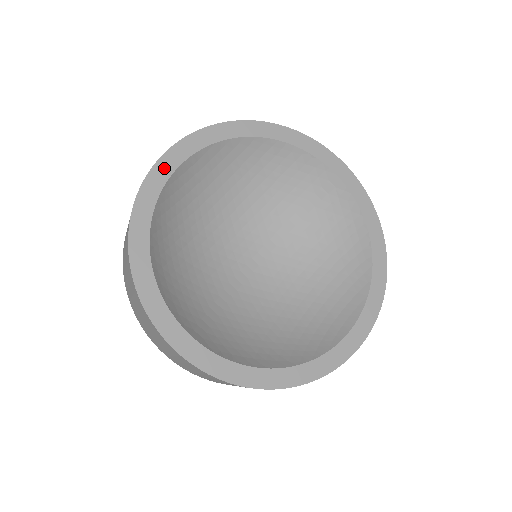
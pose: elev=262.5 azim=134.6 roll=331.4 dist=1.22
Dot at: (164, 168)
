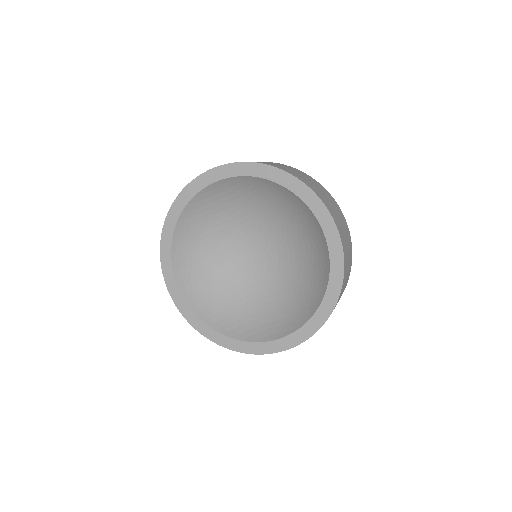
Dot at: (200, 183)
